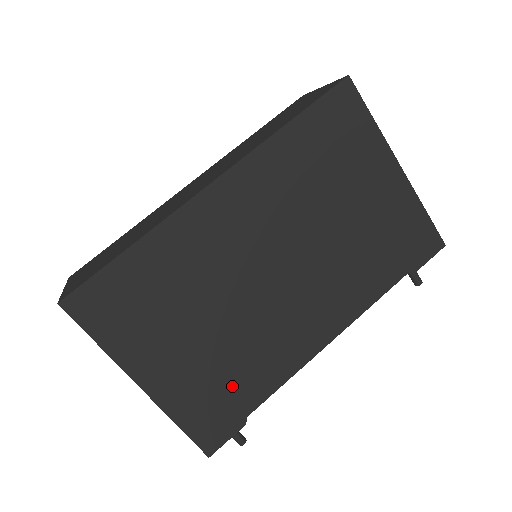
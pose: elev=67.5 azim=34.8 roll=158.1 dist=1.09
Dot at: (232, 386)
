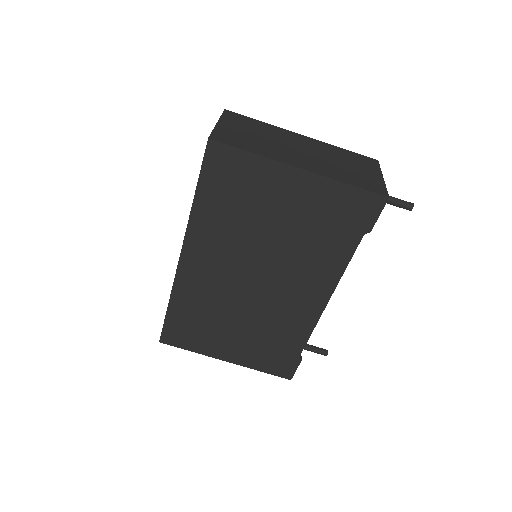
Dot at: (277, 346)
